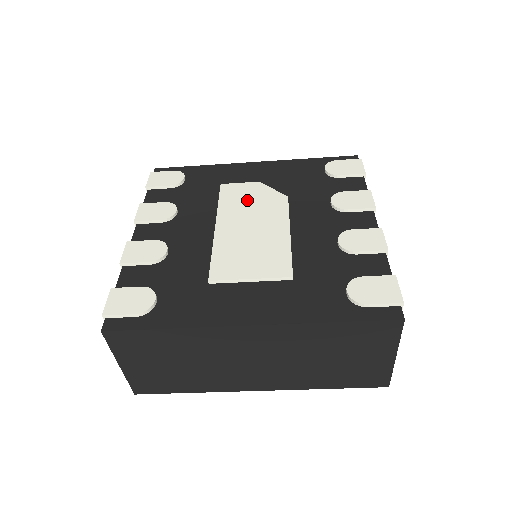
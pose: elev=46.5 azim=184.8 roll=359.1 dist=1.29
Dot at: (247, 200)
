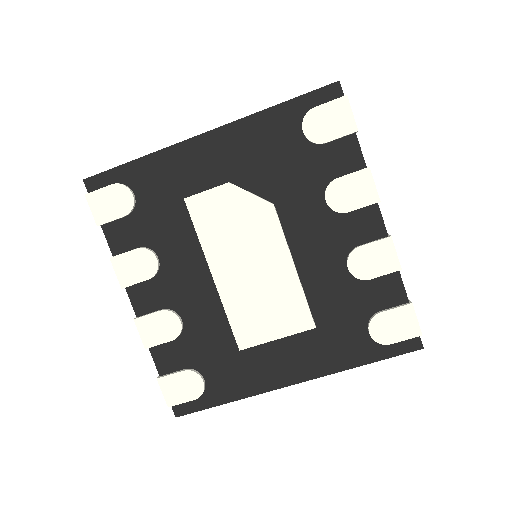
Dot at: (228, 223)
